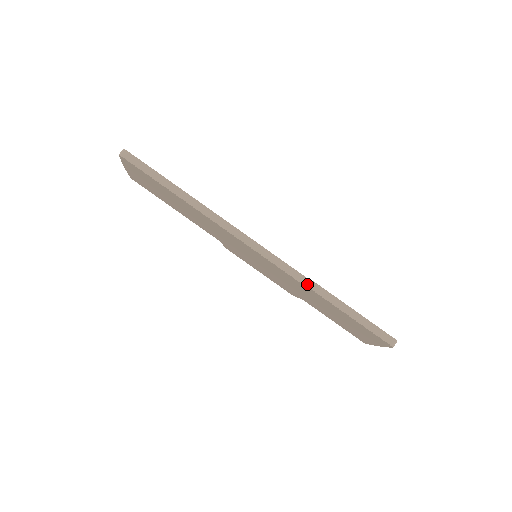
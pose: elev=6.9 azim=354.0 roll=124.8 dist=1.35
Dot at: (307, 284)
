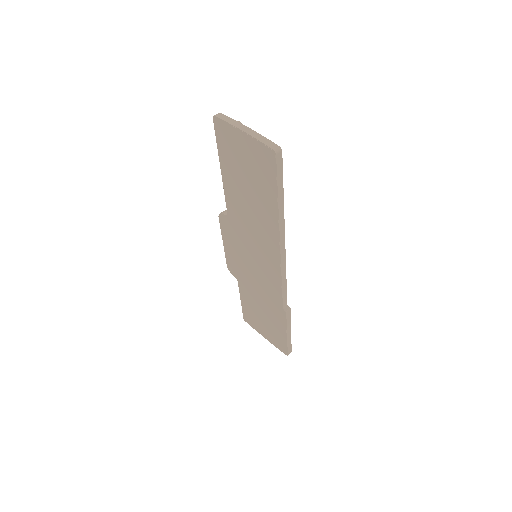
Dot at: (285, 308)
